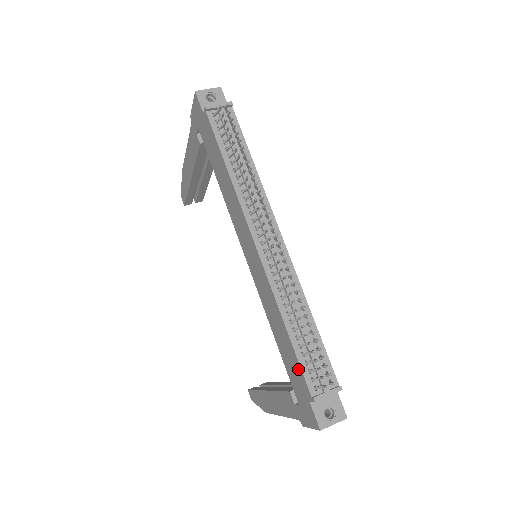
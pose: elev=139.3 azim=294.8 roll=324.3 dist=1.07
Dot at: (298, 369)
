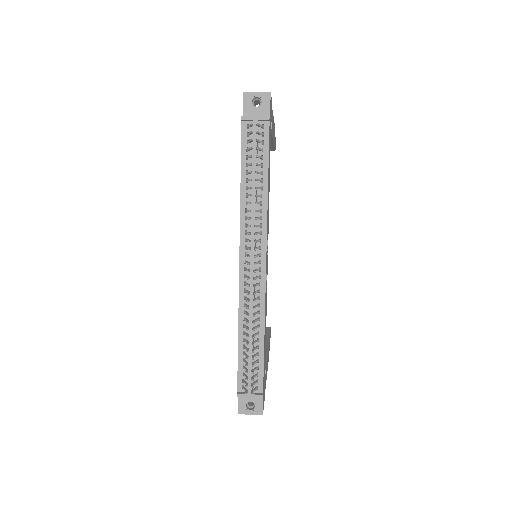
Dot at: (238, 367)
